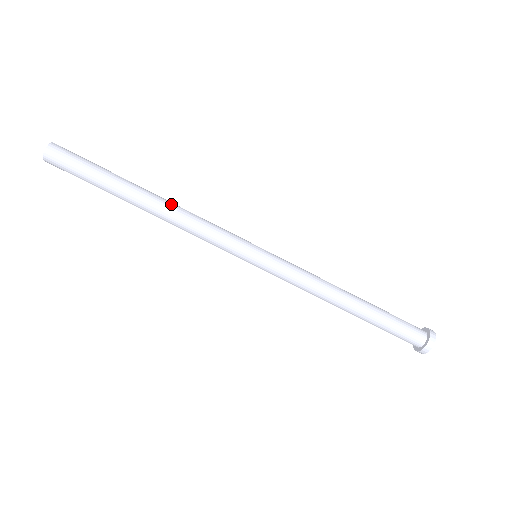
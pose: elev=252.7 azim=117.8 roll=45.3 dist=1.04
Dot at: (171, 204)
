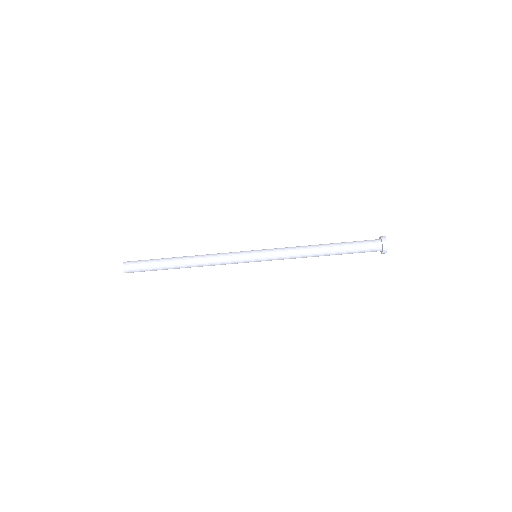
Dot at: (196, 256)
